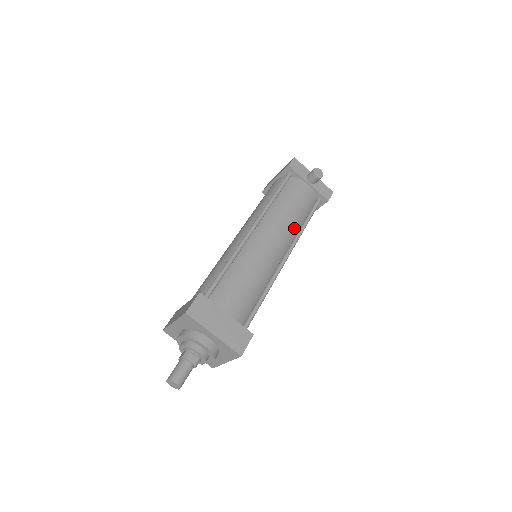
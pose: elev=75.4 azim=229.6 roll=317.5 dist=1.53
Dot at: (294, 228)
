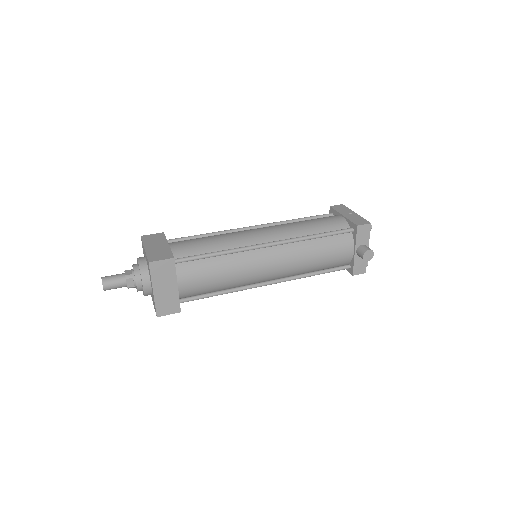
Dot at: (301, 270)
